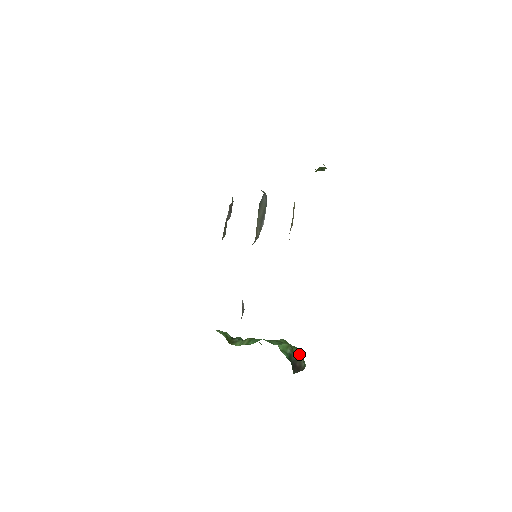
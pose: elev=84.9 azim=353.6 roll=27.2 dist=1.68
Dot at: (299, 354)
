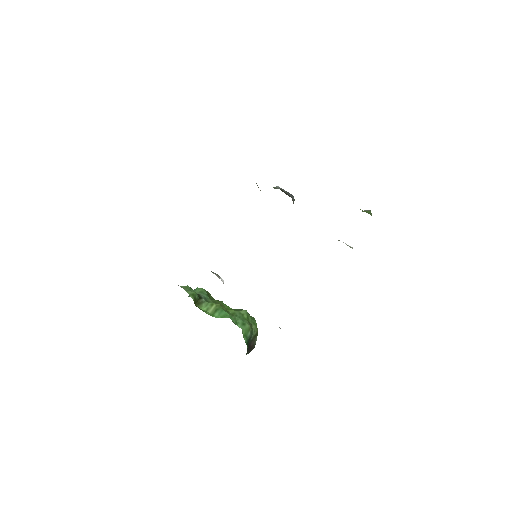
Dot at: (256, 332)
